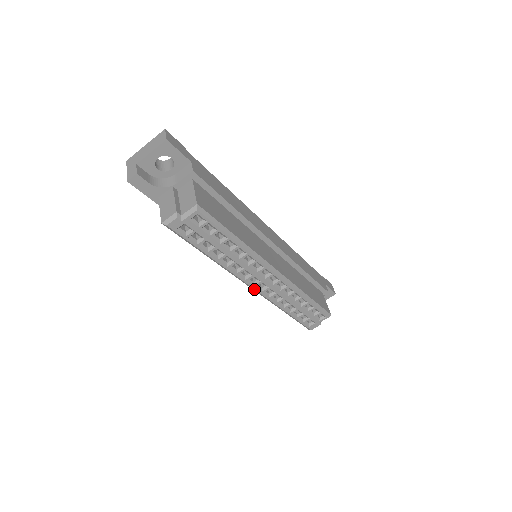
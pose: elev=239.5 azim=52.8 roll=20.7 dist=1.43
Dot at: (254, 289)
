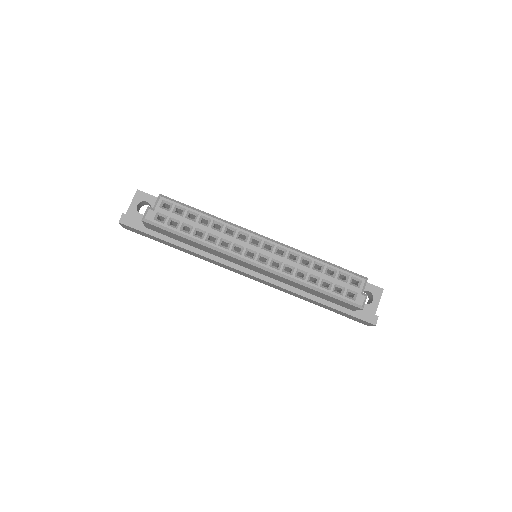
Dot at: (258, 265)
